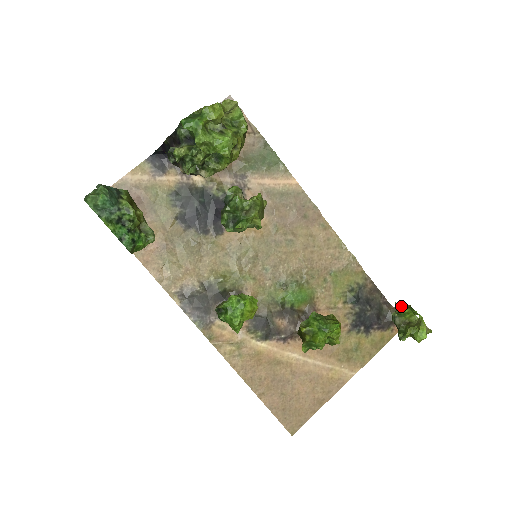
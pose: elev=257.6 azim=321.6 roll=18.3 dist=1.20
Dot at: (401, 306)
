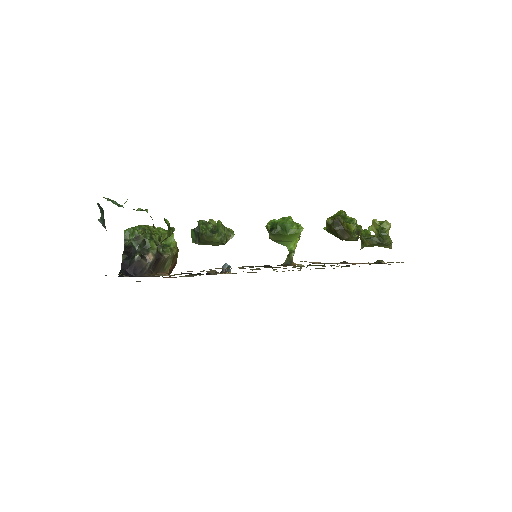
Dot at: (360, 238)
